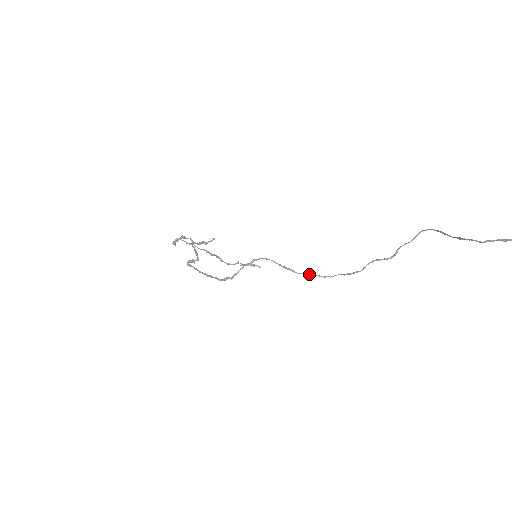
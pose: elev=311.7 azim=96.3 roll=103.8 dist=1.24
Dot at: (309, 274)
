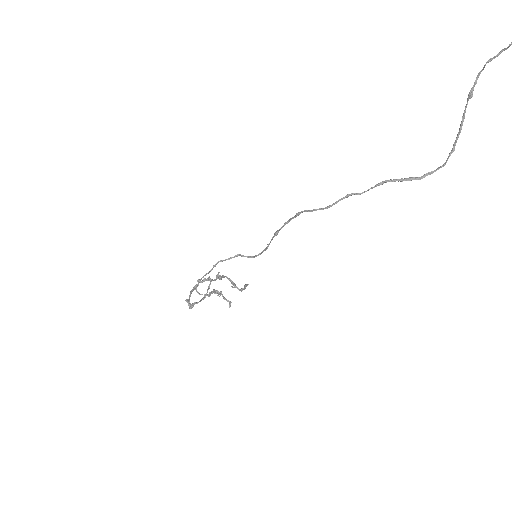
Dot at: (293, 217)
